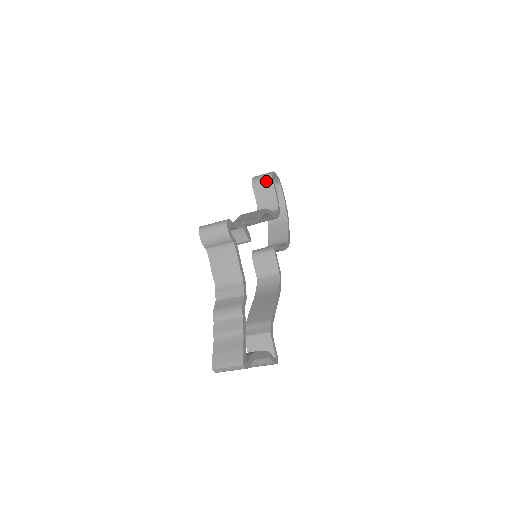
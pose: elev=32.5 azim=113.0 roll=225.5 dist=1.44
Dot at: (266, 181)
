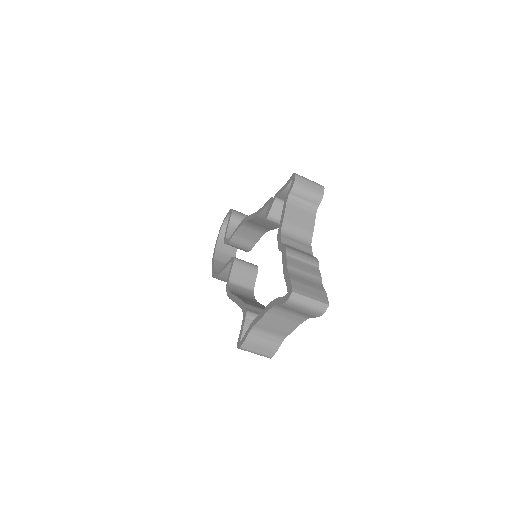
Dot at: occluded
